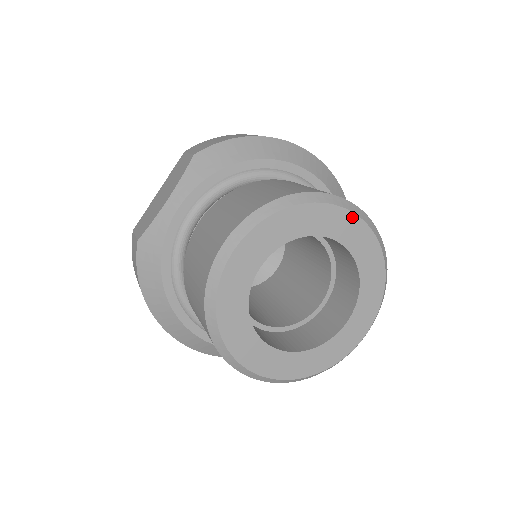
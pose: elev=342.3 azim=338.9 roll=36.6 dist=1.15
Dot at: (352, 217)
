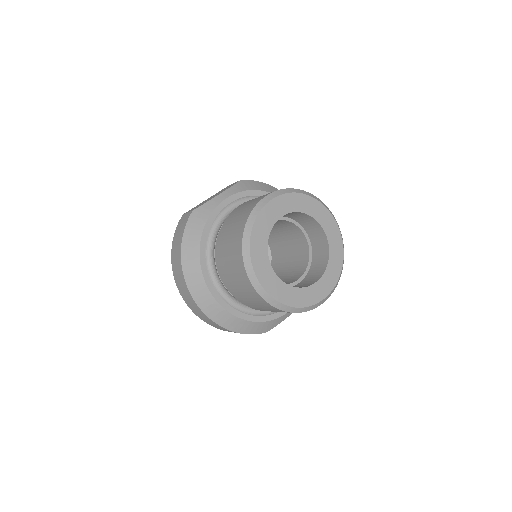
Dot at: (332, 218)
